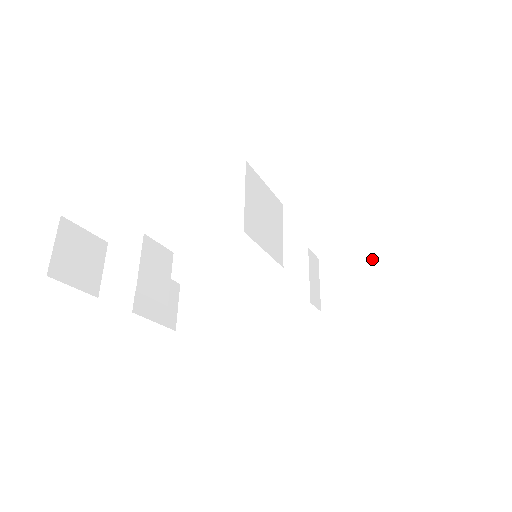
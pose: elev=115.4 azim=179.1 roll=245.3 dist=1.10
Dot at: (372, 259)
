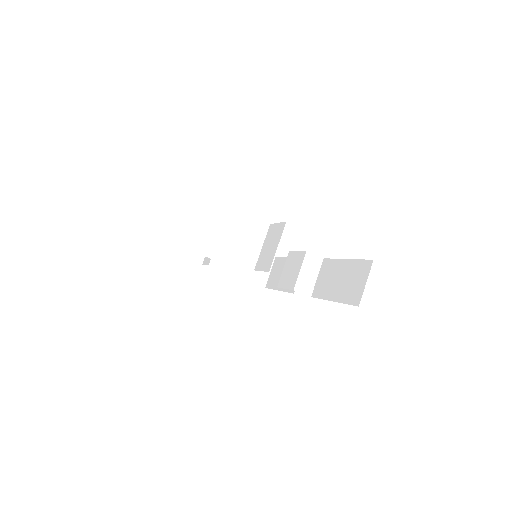
Dot at: (342, 267)
